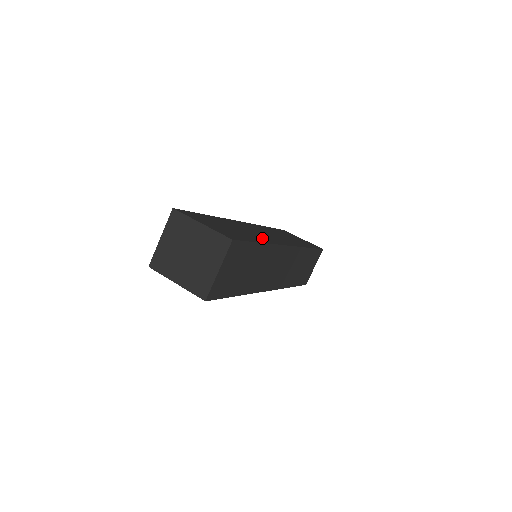
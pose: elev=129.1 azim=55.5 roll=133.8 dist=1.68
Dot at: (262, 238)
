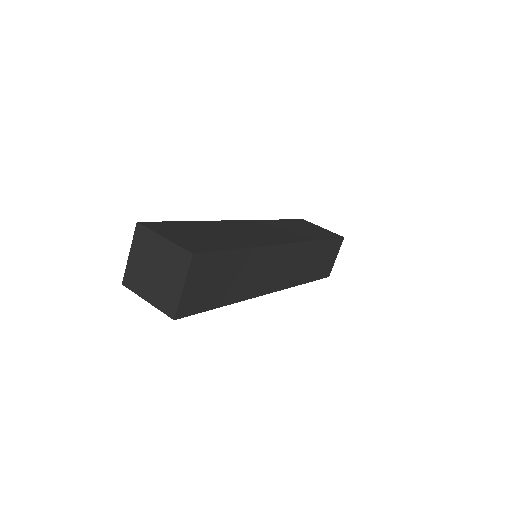
Dot at: (249, 240)
